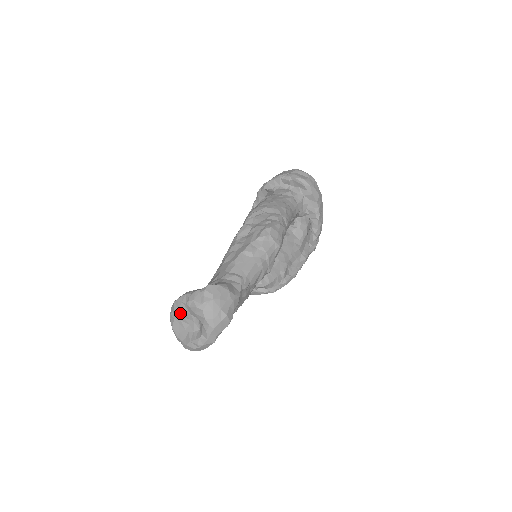
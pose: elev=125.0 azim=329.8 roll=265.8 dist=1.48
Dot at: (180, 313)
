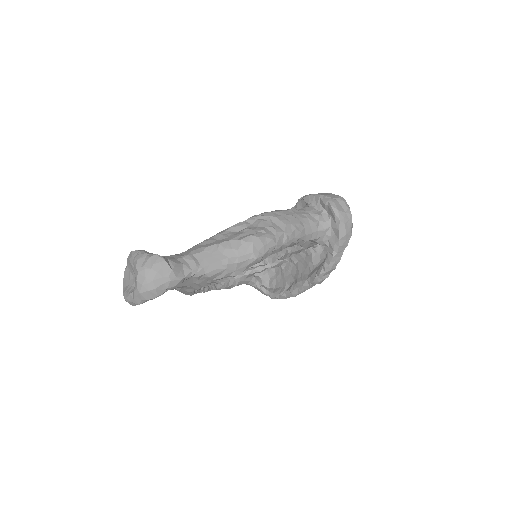
Dot at: (130, 264)
